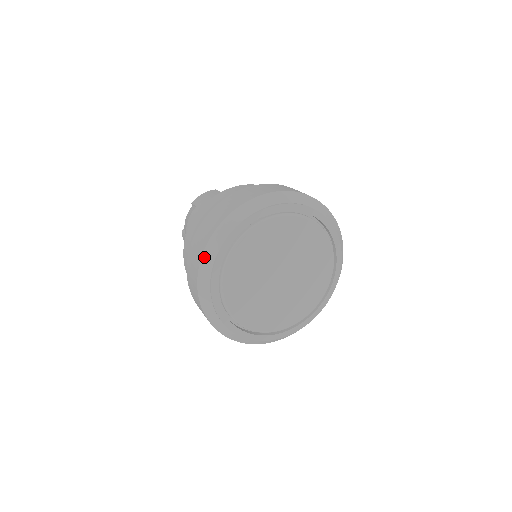
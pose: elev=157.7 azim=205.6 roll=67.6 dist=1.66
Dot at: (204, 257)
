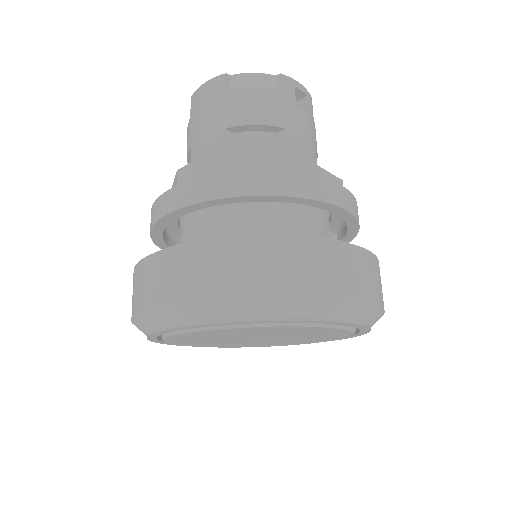
Dot at: occluded
